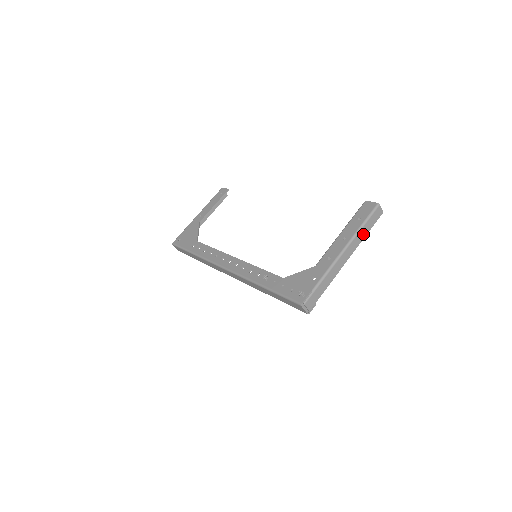
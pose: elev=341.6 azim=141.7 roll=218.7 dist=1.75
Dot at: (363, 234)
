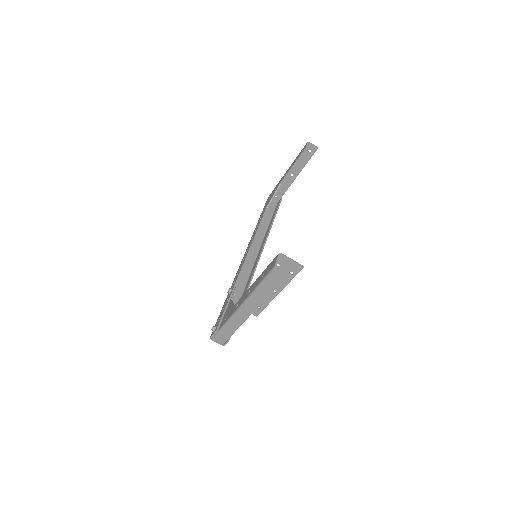
Dot at: (263, 294)
